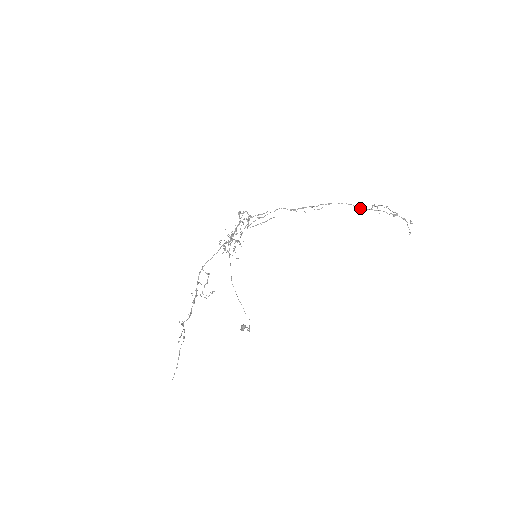
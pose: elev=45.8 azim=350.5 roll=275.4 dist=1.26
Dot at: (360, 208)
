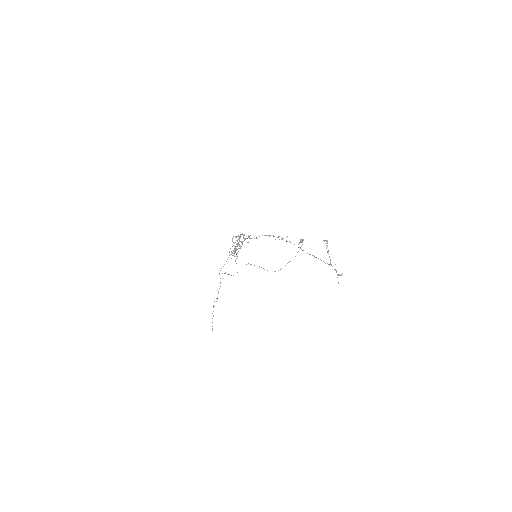
Dot at: occluded
